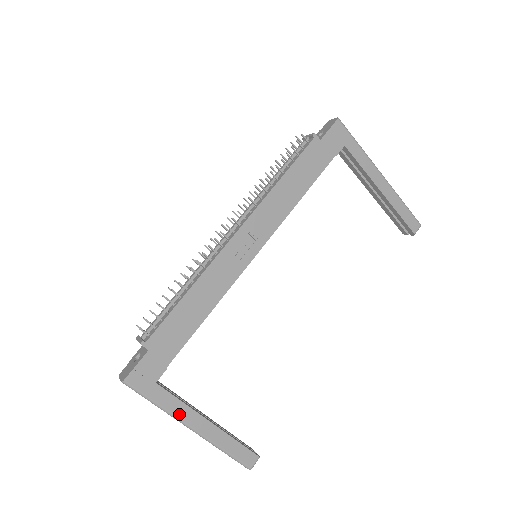
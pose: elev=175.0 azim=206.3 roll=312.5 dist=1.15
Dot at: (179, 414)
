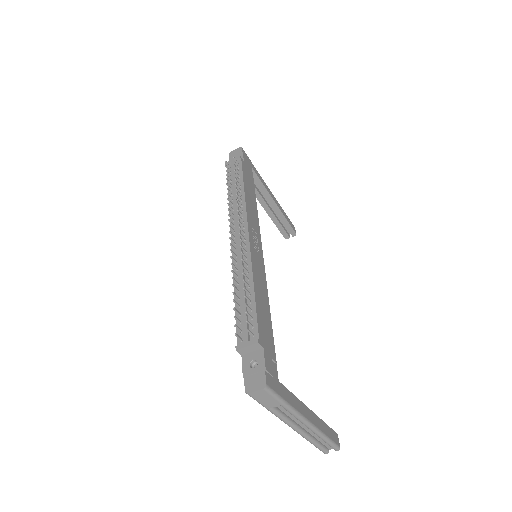
Dot at: (299, 409)
